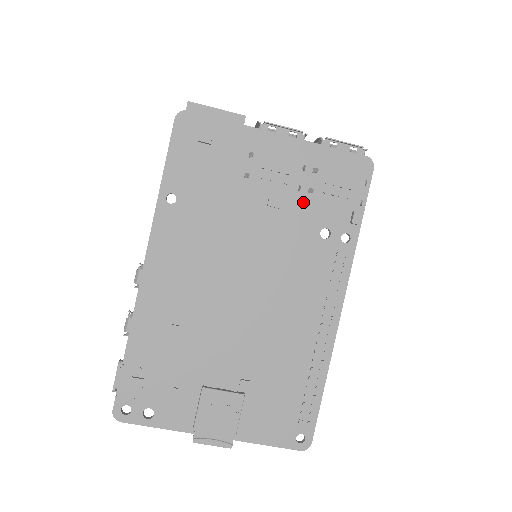
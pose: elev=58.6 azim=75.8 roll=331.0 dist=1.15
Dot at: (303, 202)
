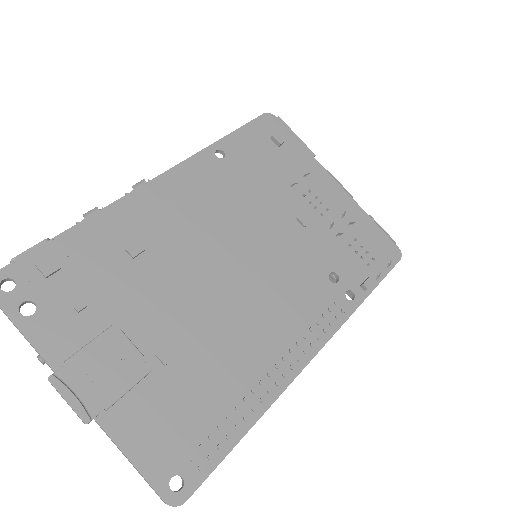
Dot at: (328, 239)
